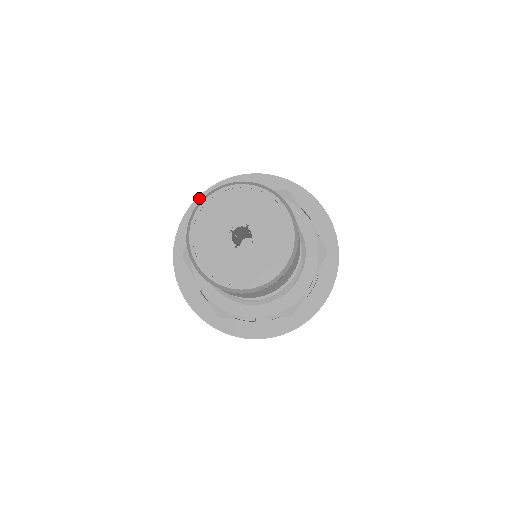
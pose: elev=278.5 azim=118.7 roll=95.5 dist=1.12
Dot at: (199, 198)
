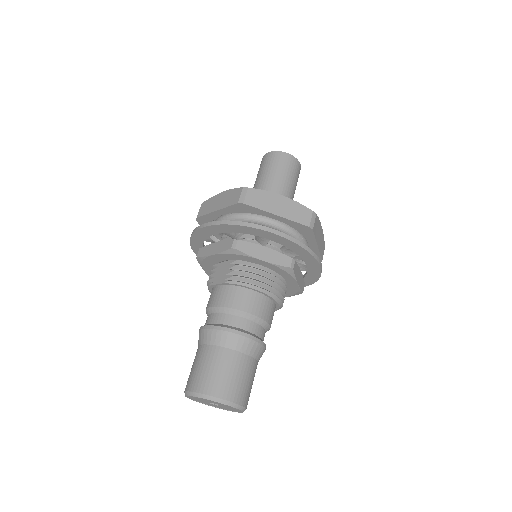
Dot at: (220, 225)
